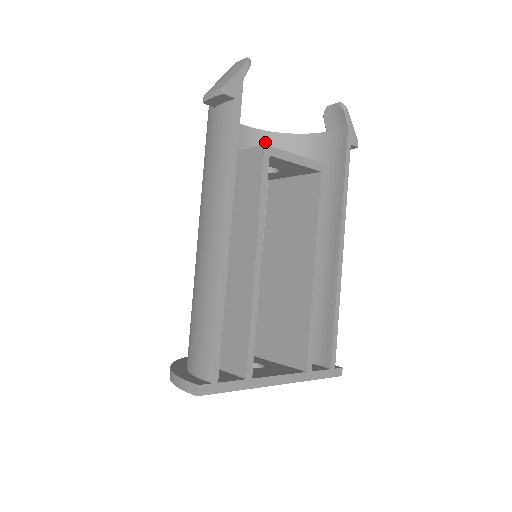
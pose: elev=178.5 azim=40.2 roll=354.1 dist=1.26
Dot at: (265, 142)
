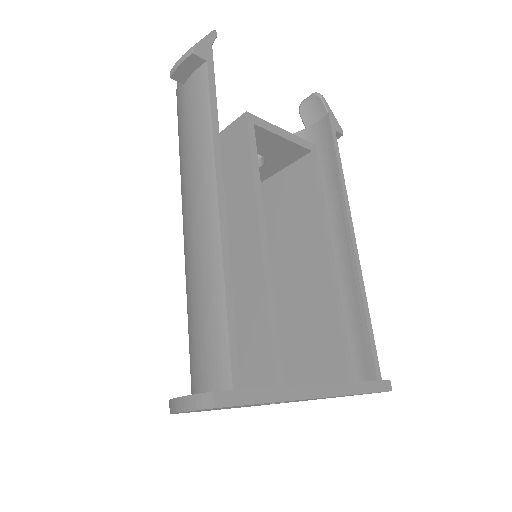
Dot at: occluded
